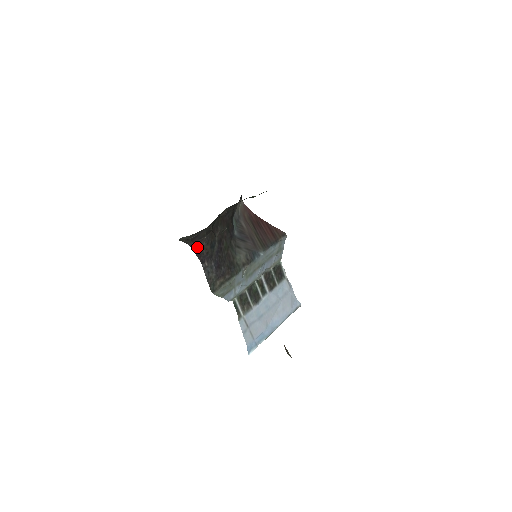
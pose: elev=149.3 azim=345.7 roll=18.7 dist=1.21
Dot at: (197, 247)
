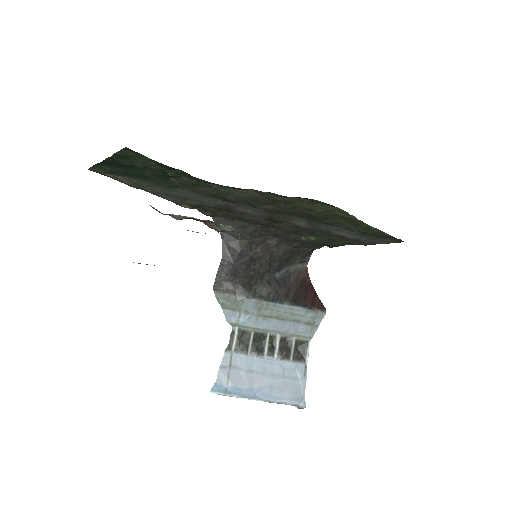
Dot at: (227, 242)
